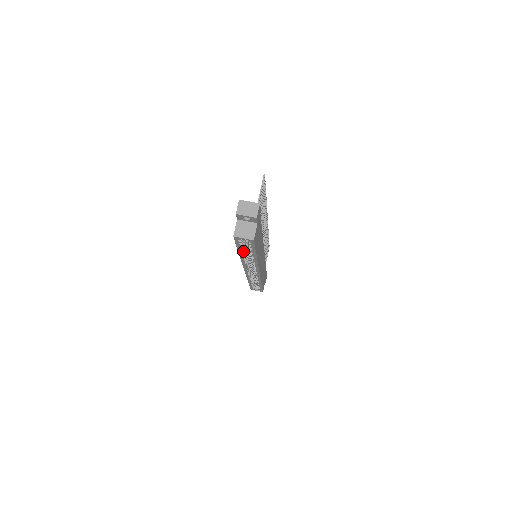
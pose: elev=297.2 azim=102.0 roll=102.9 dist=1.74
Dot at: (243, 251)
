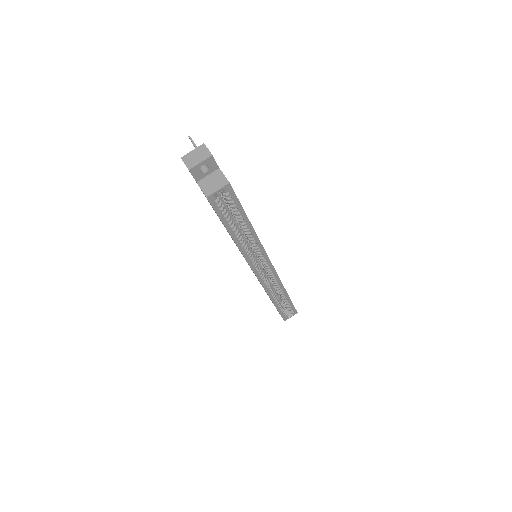
Dot at: (234, 229)
